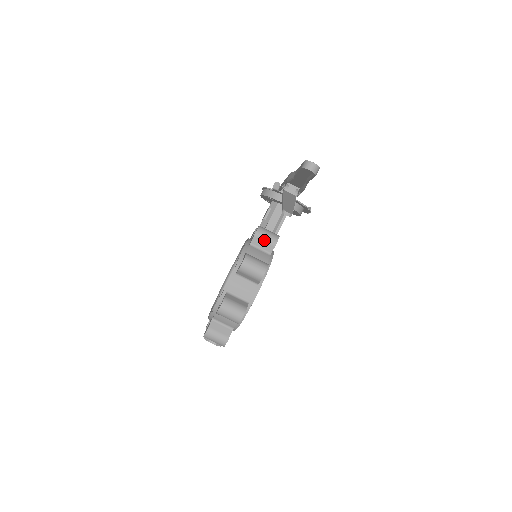
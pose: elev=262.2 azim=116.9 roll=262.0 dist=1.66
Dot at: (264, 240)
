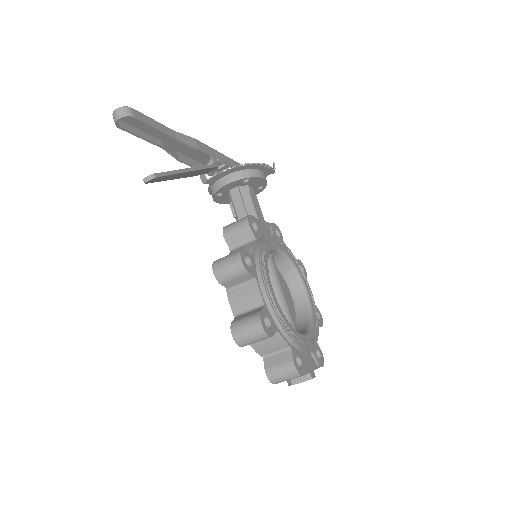
Dot at: (236, 233)
